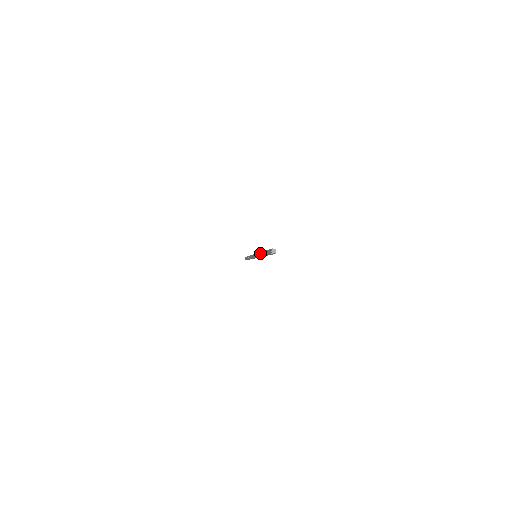
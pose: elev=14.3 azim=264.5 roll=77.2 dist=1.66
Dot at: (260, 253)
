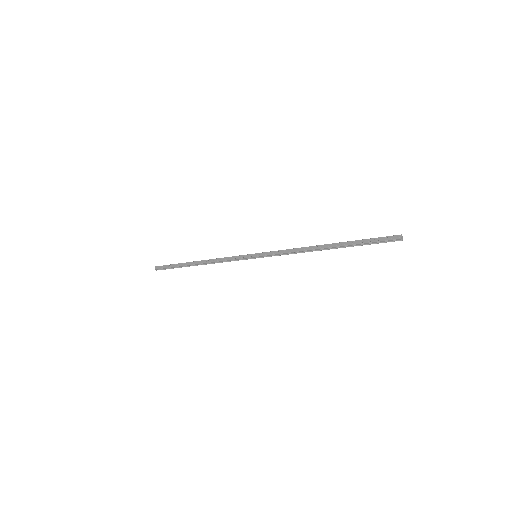
Dot at: (312, 246)
